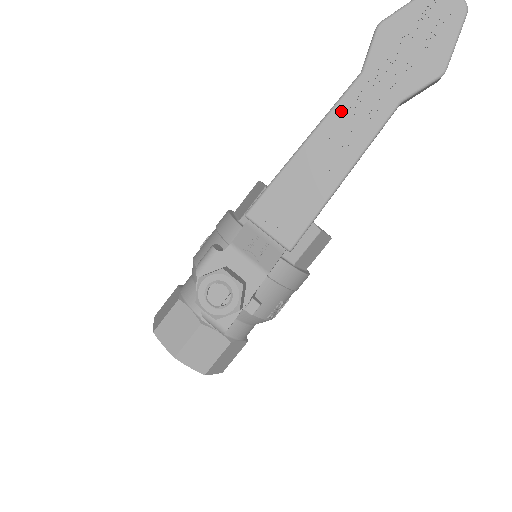
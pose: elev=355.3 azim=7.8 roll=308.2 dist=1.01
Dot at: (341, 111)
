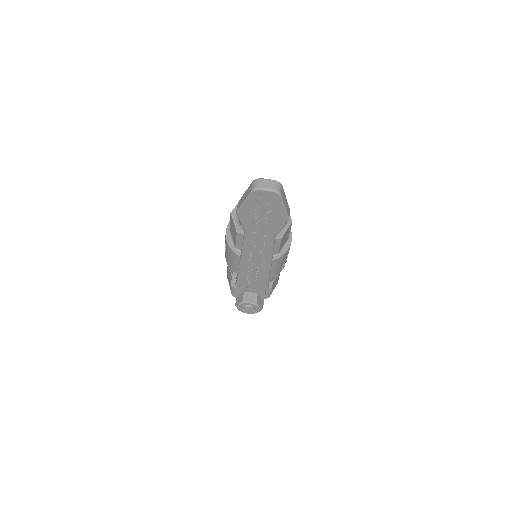
Dot at: (248, 247)
